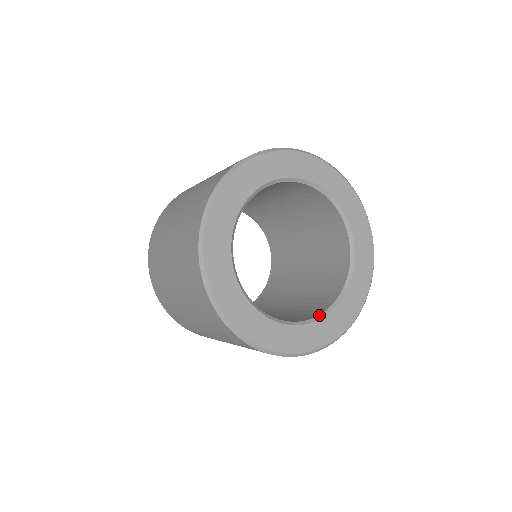
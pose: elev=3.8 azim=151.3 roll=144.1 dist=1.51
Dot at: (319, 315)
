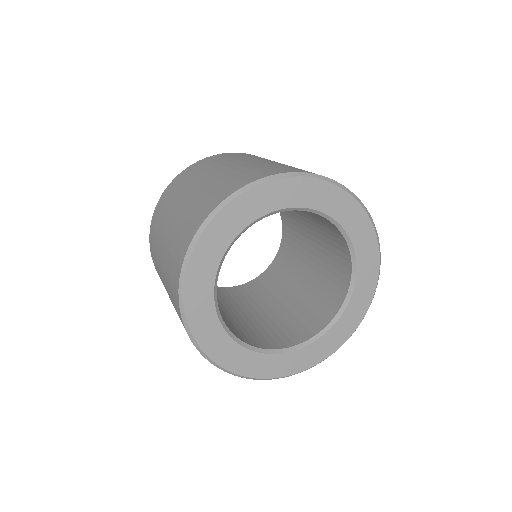
Dot at: (282, 349)
